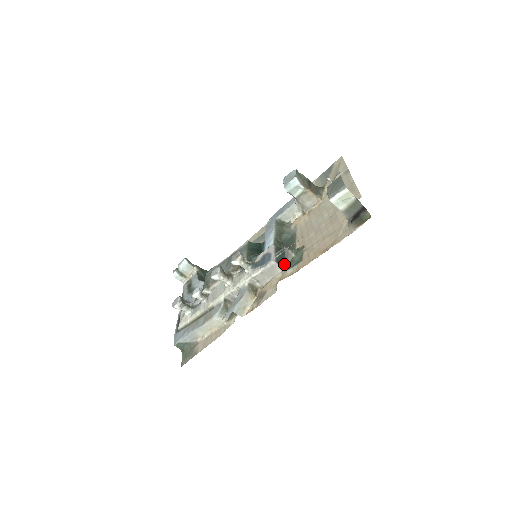
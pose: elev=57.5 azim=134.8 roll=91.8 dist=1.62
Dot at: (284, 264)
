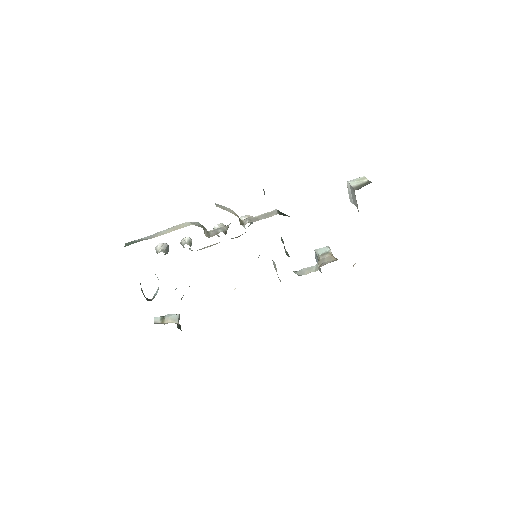
Dot at: occluded
